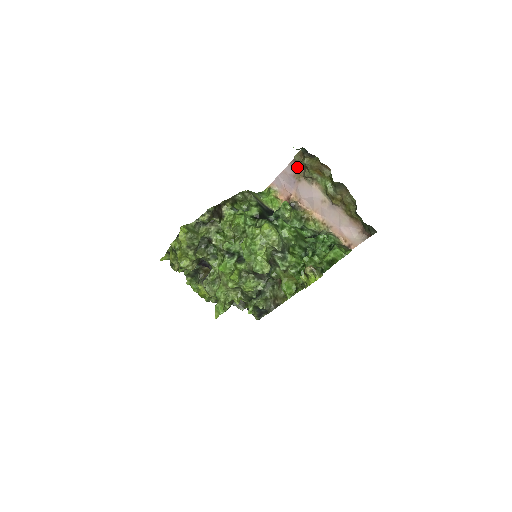
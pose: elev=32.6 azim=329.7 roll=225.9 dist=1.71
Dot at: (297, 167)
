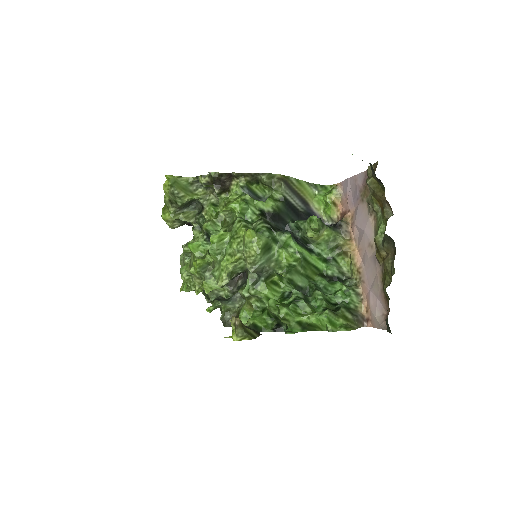
Dot at: occluded
